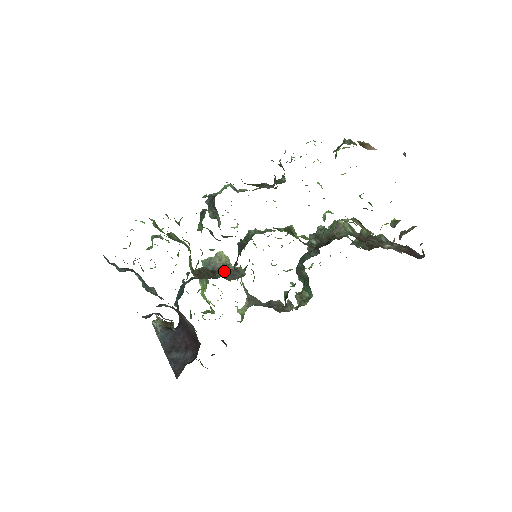
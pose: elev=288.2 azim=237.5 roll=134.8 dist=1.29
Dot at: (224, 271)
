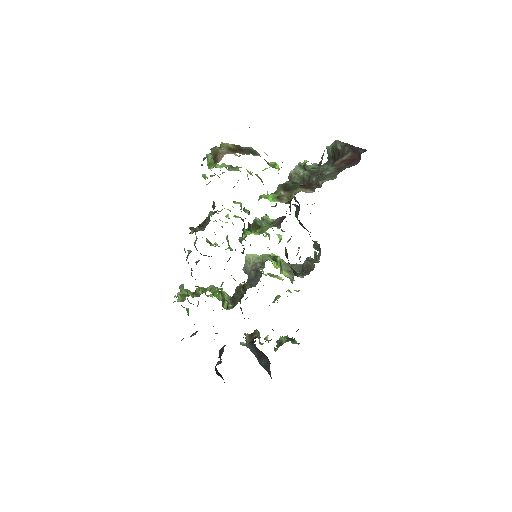
Dot at: (251, 277)
